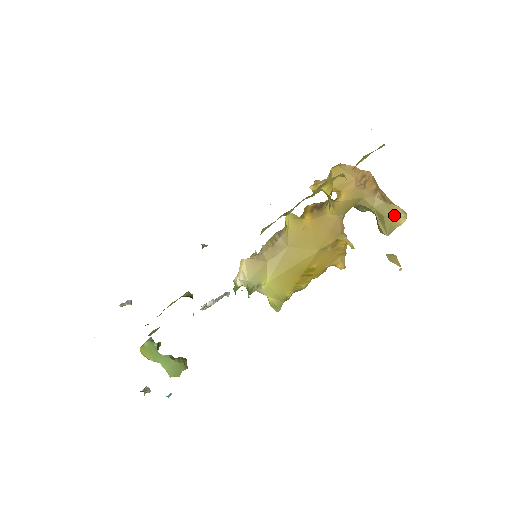
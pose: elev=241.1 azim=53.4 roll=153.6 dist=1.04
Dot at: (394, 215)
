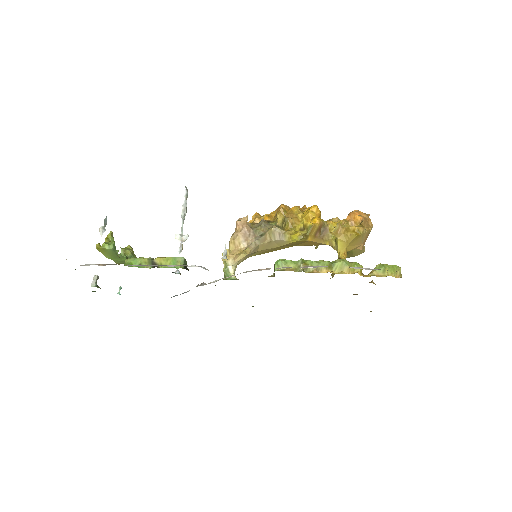
Dot at: occluded
